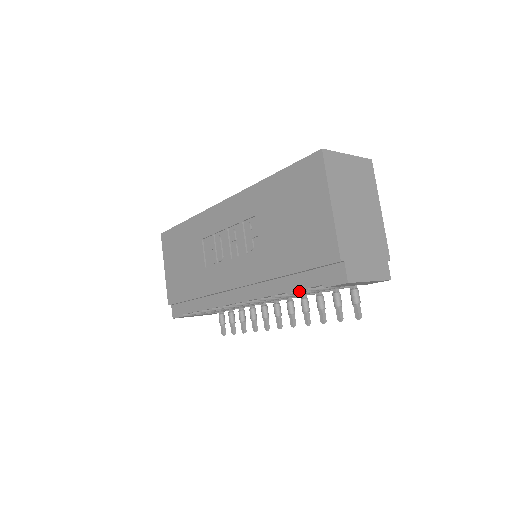
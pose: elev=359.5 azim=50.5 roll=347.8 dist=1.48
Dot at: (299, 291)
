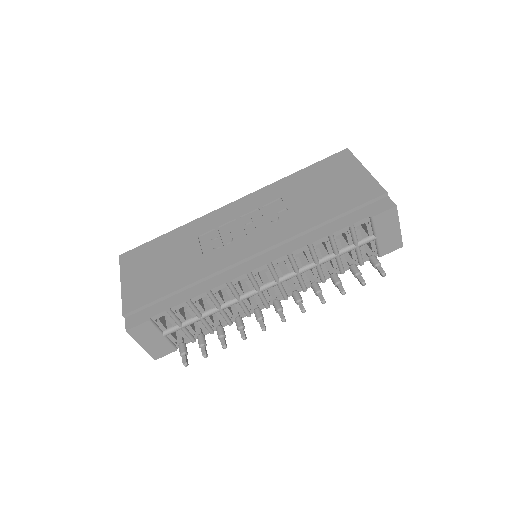
Dot at: (335, 241)
